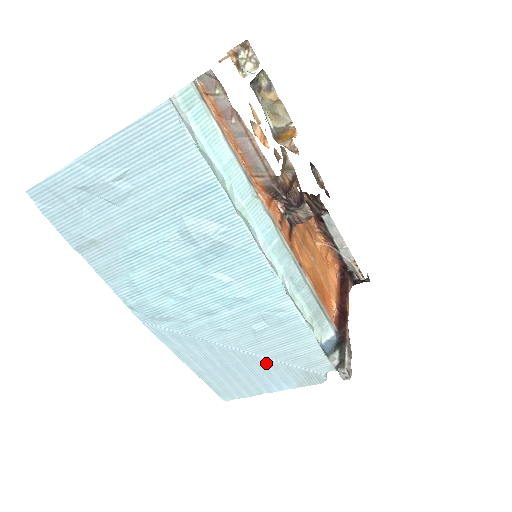
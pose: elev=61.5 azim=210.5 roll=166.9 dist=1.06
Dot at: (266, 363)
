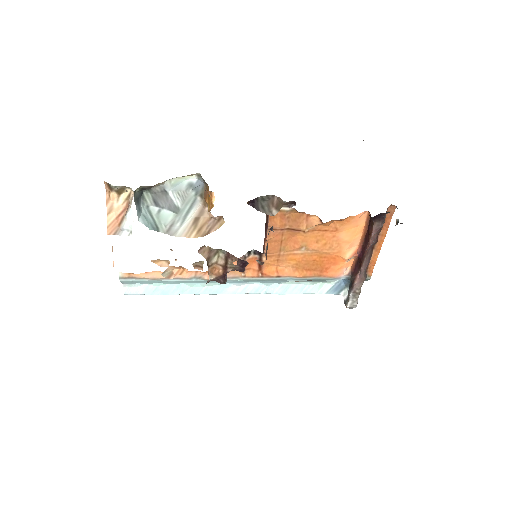
Dot at: occluded
